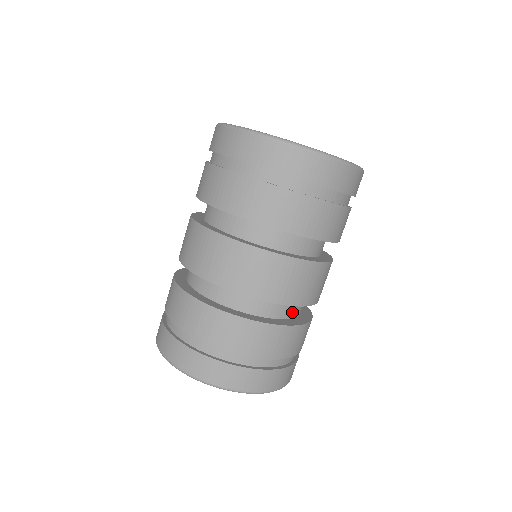
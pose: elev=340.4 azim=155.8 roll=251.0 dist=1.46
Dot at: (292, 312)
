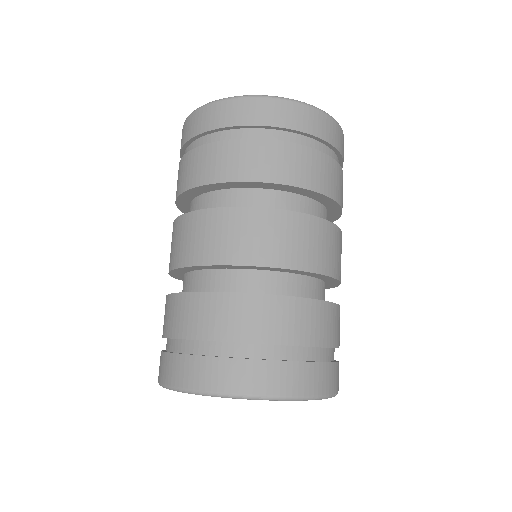
Dot at: (262, 286)
